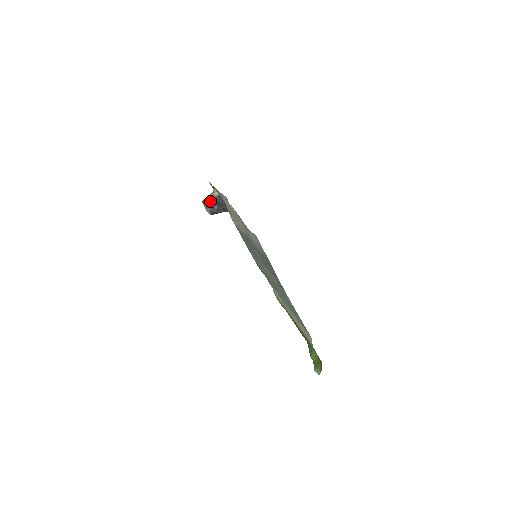
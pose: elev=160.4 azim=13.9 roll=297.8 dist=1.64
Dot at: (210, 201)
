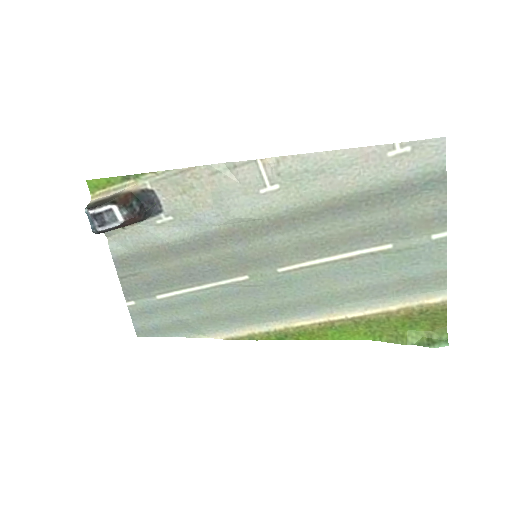
Dot at: (130, 197)
